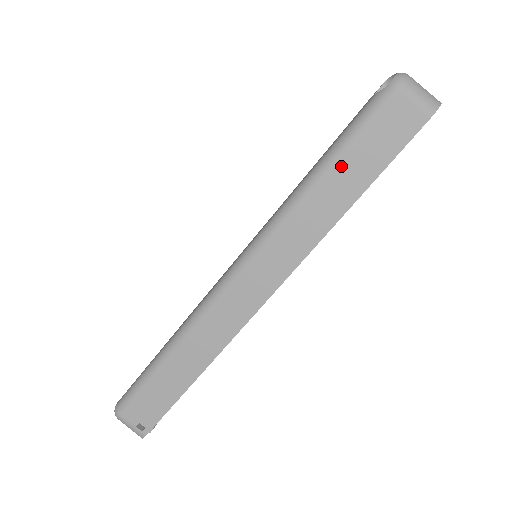
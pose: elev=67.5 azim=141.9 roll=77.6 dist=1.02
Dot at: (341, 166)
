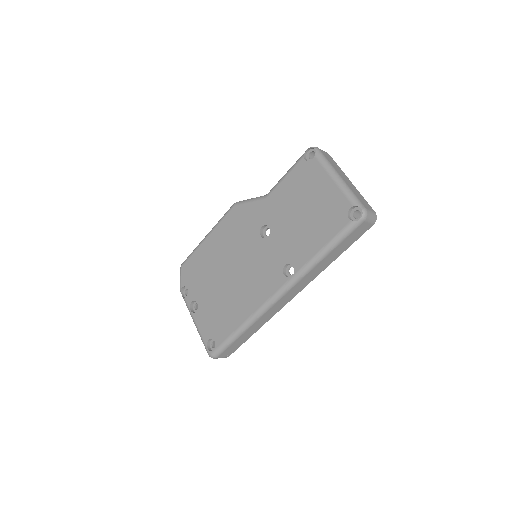
Dot at: (335, 250)
